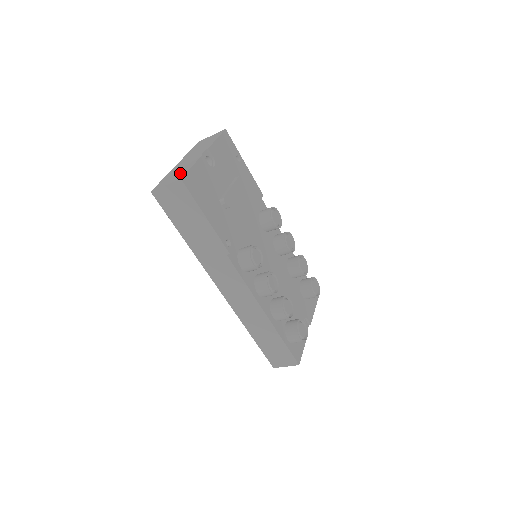
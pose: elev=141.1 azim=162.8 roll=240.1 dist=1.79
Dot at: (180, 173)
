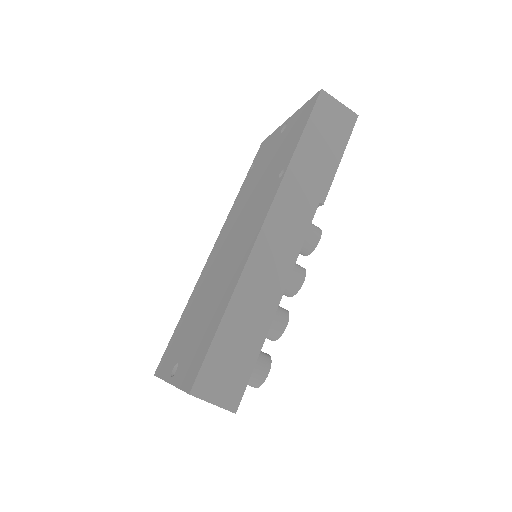
Dot at: occluded
